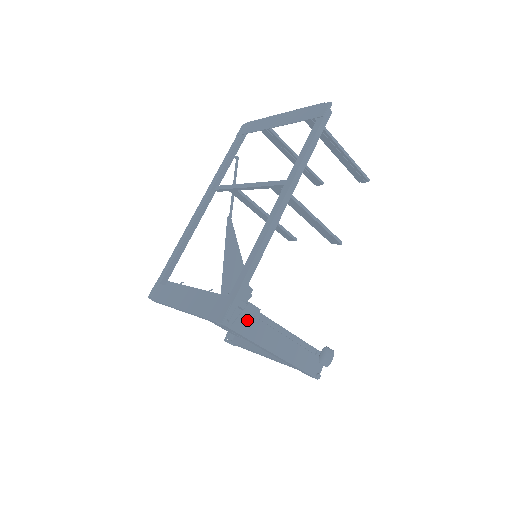
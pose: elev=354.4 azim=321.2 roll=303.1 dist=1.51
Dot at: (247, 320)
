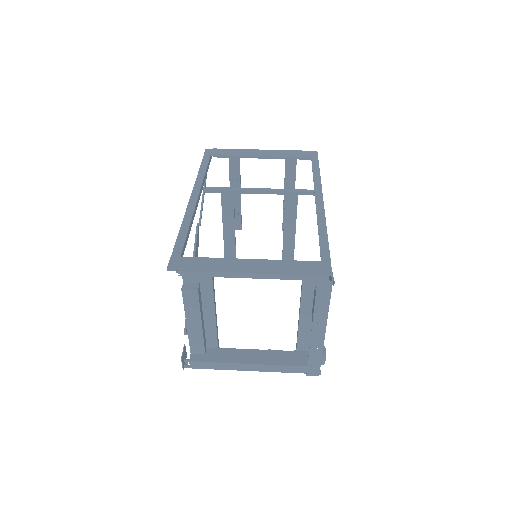
Dot at: occluded
